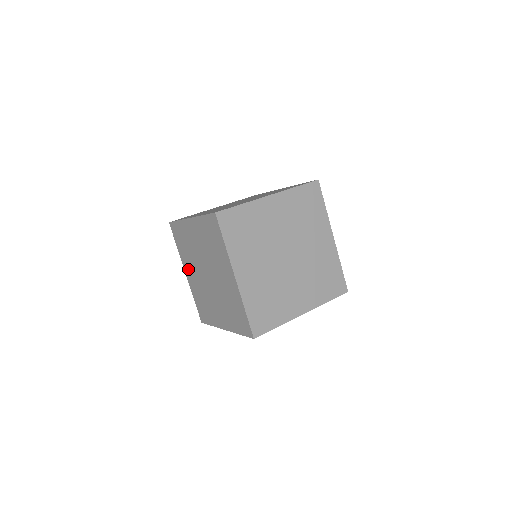
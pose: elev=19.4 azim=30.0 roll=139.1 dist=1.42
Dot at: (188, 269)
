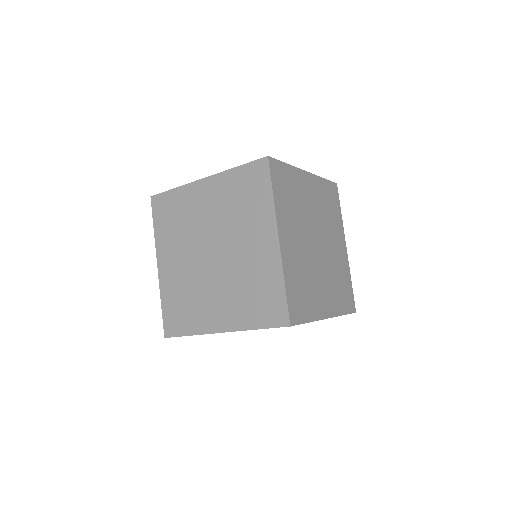
Dot at: (167, 257)
